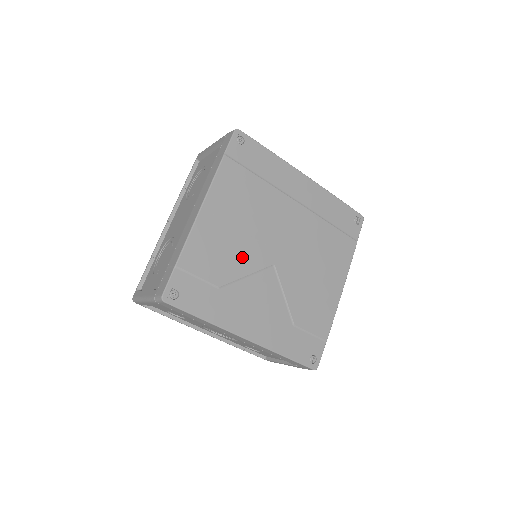
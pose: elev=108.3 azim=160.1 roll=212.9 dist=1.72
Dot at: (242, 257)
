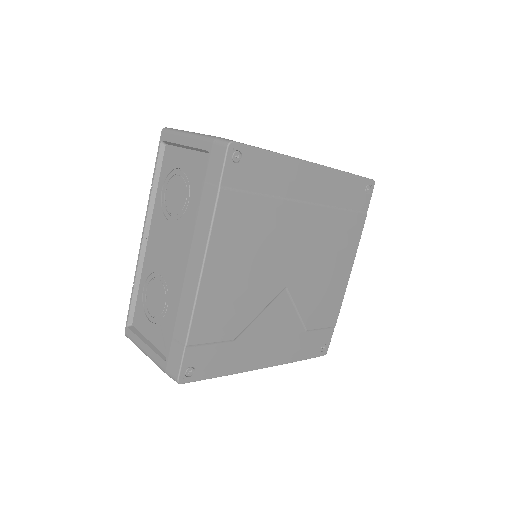
Dot at: (253, 298)
